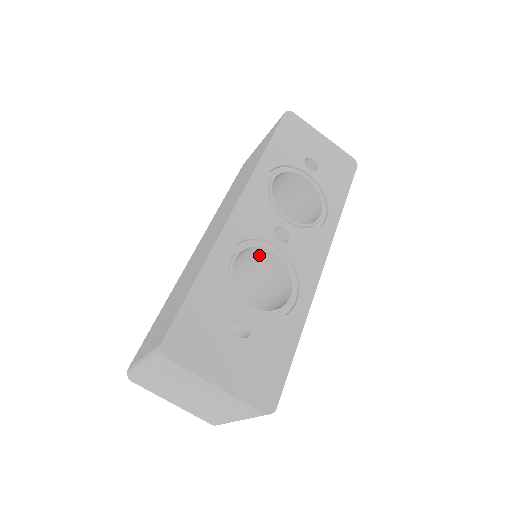
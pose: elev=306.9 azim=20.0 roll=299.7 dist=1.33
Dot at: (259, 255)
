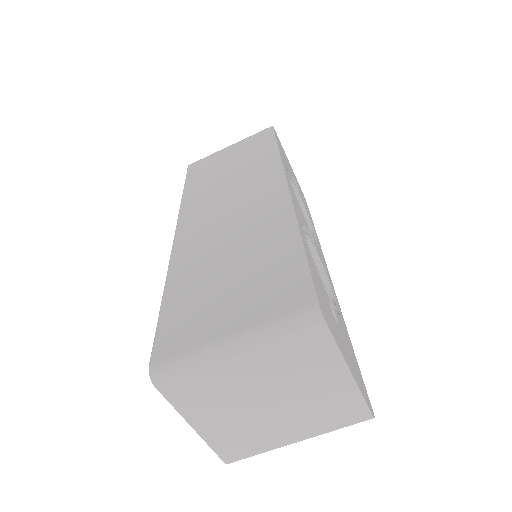
Dot at: occluded
